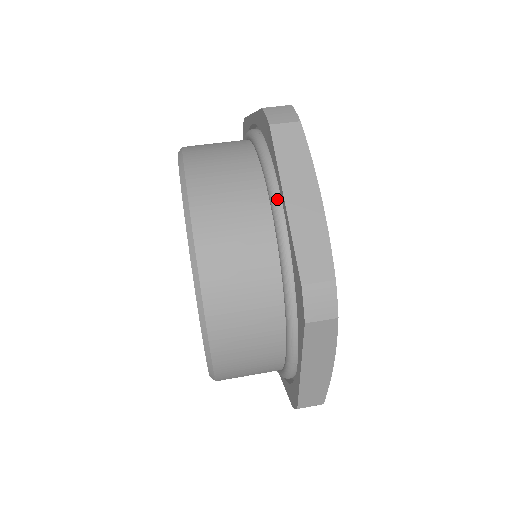
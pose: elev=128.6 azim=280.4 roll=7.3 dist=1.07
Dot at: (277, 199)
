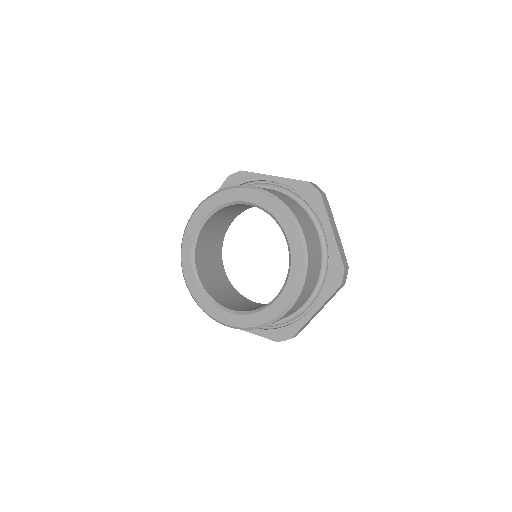
Dot at: (322, 228)
